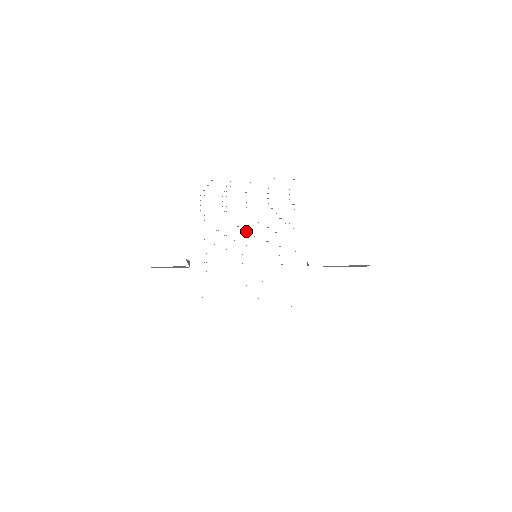
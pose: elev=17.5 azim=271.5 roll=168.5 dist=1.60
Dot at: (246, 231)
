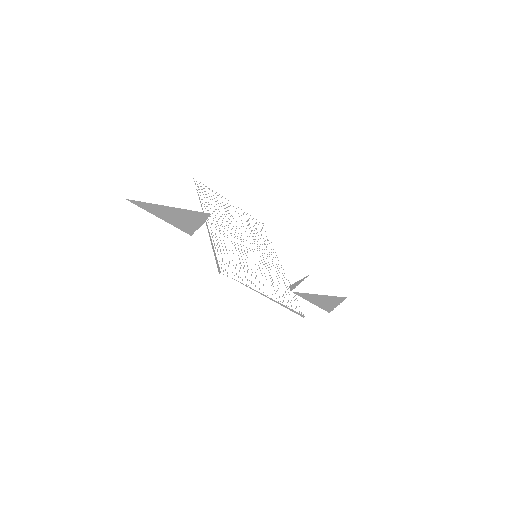
Dot at: occluded
